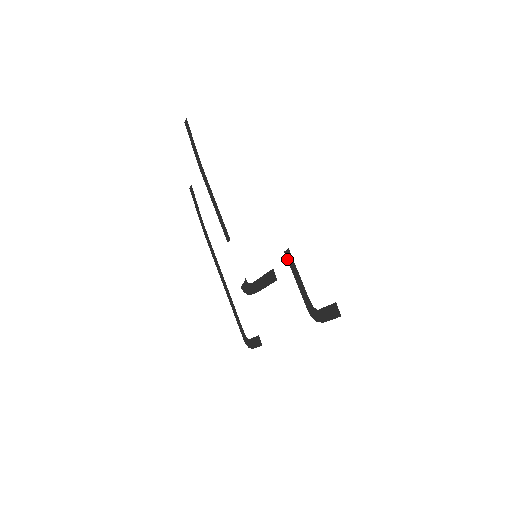
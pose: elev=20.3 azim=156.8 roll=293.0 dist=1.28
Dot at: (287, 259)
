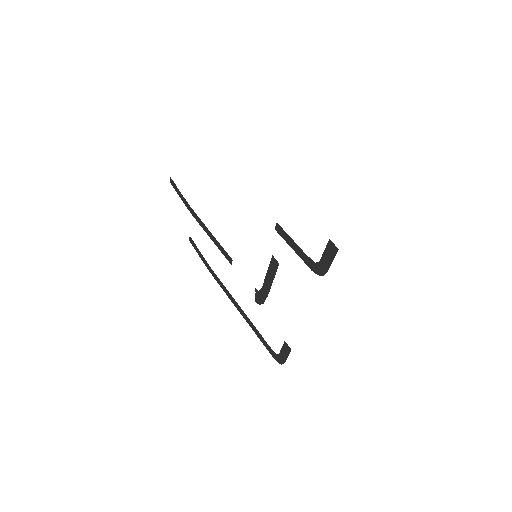
Dot at: (279, 234)
